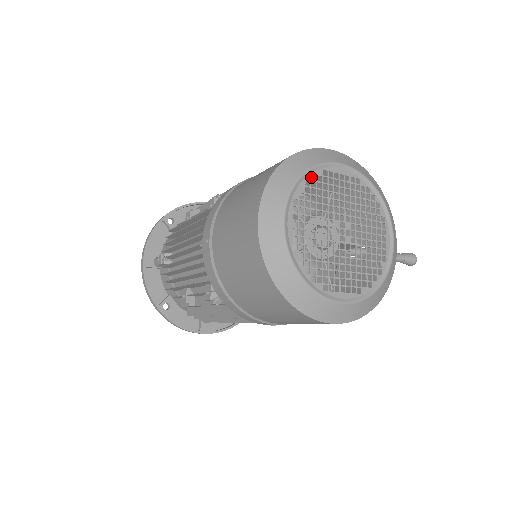
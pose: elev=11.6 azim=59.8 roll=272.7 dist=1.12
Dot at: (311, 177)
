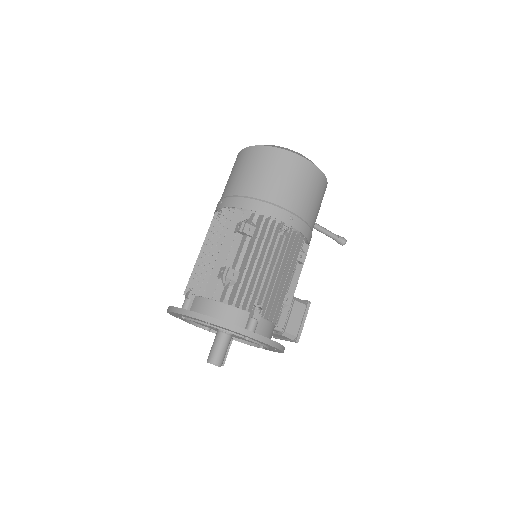
Dot at: occluded
